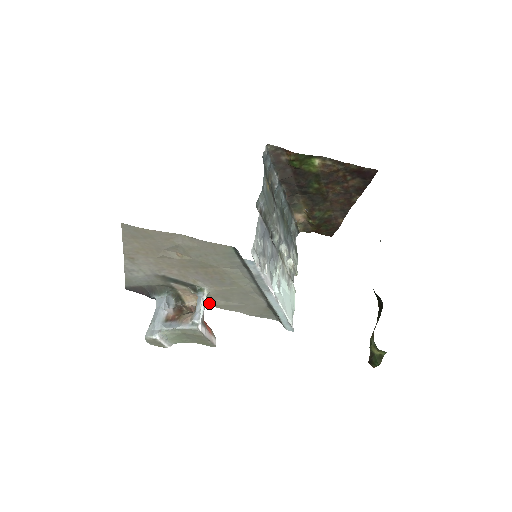
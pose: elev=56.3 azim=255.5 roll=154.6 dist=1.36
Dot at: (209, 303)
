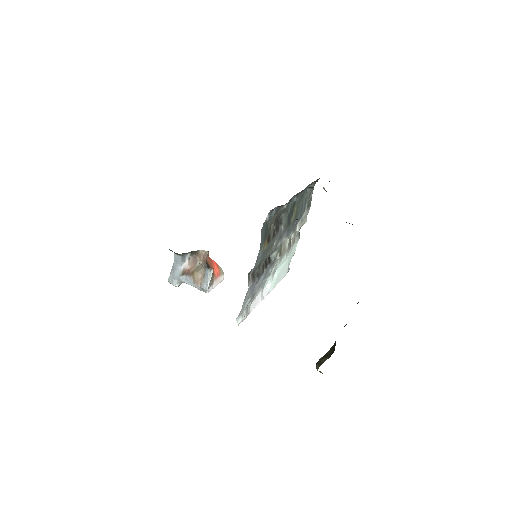
Dot at: occluded
